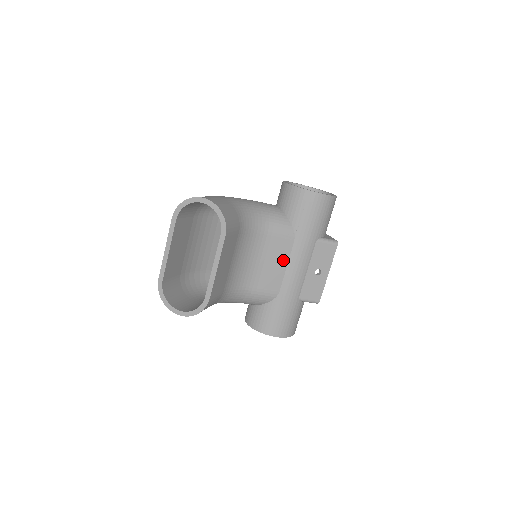
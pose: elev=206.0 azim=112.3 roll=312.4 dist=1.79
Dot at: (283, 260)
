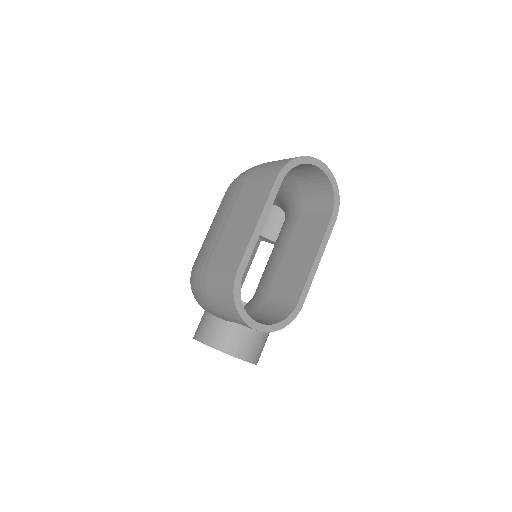
Dot at: occluded
